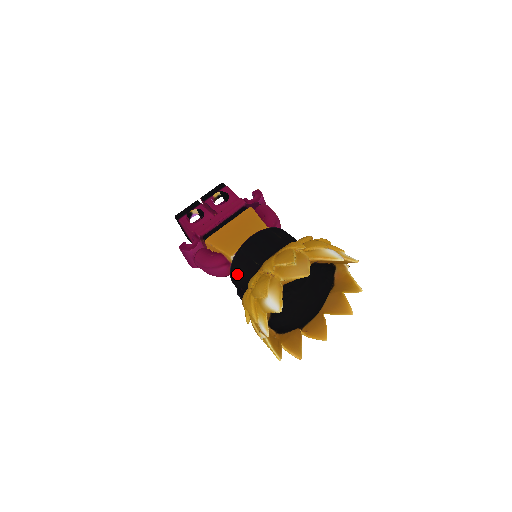
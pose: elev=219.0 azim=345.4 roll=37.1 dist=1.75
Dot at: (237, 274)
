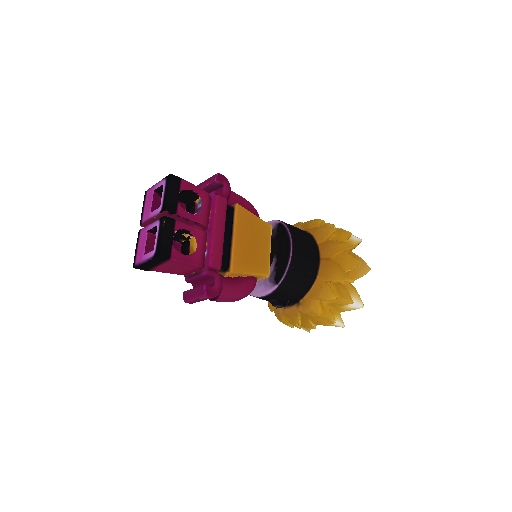
Dot at: (288, 291)
